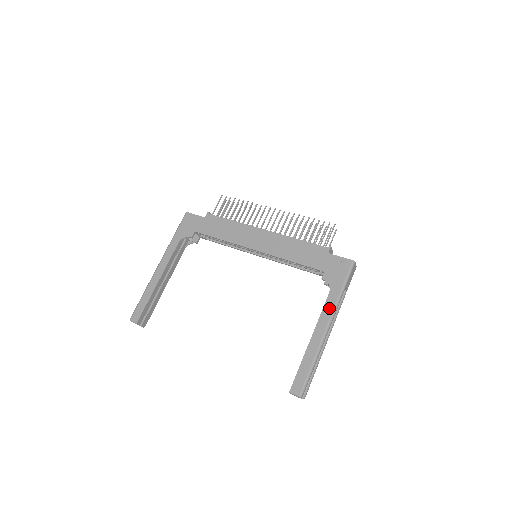
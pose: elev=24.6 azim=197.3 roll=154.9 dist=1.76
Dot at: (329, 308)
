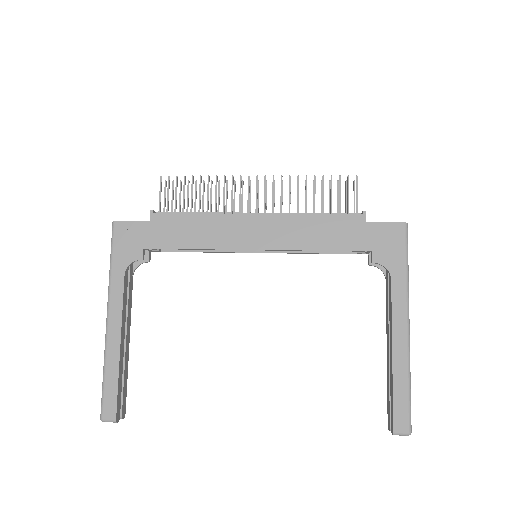
Dot at: (400, 301)
